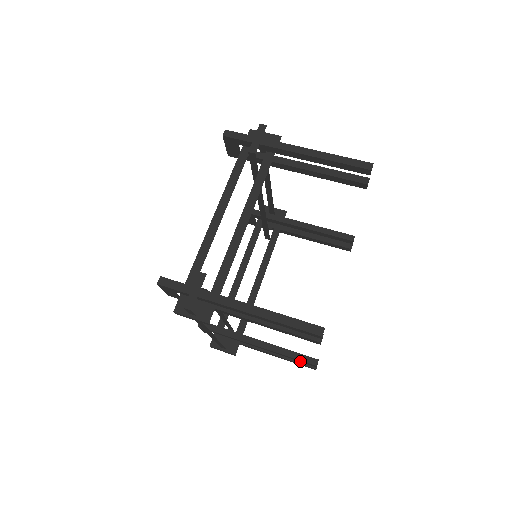
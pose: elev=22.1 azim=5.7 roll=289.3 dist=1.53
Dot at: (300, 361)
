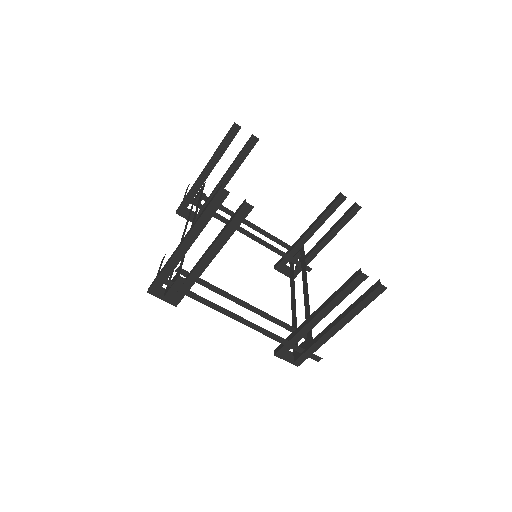
Dot at: (353, 288)
